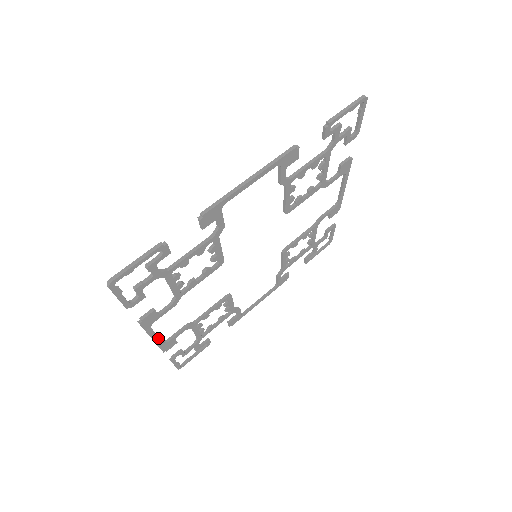
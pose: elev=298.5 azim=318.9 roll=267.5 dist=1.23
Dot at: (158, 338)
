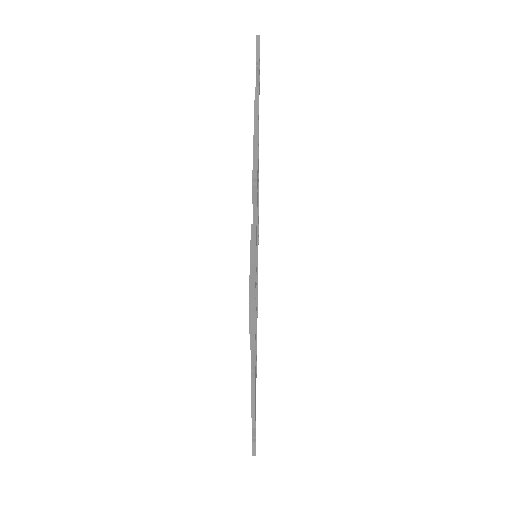
Dot at: (255, 402)
